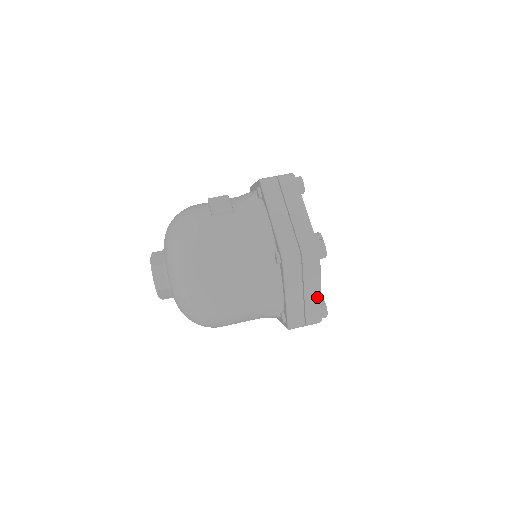
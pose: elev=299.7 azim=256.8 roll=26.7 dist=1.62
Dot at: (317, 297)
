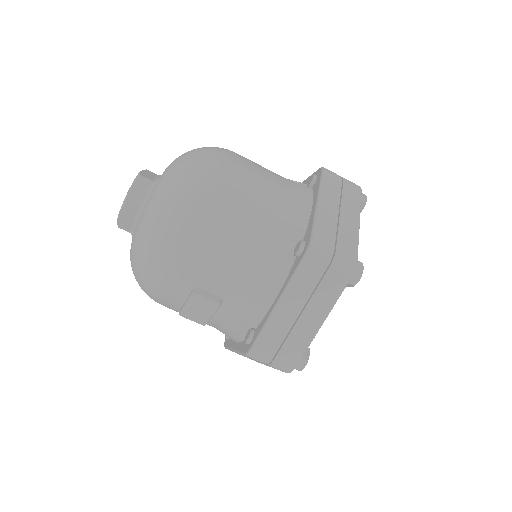
Dot at: occluded
